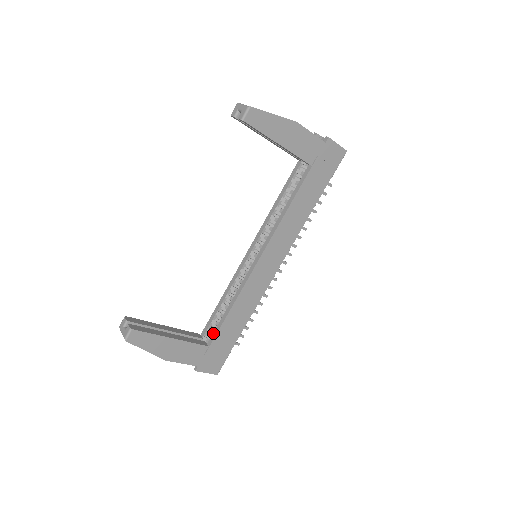
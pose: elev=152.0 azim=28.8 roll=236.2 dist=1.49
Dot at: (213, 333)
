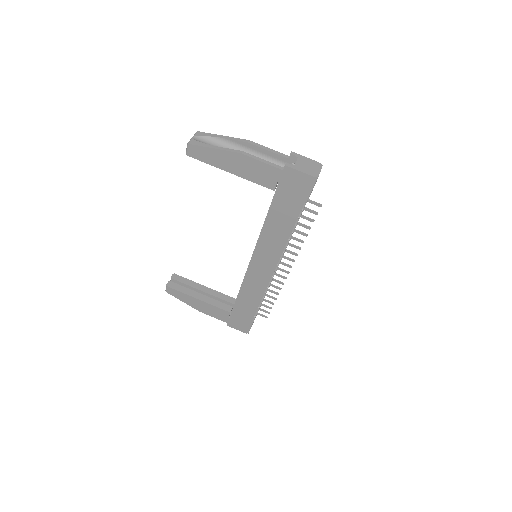
Dot at: occluded
